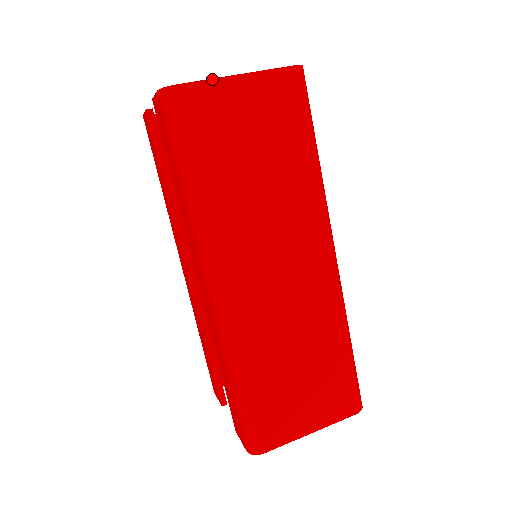
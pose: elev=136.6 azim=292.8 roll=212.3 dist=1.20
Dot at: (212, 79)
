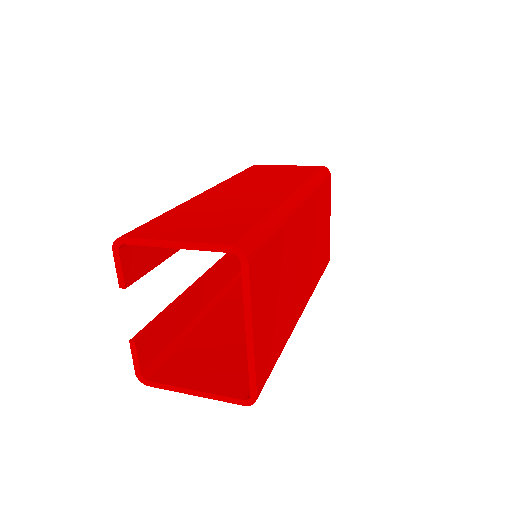
Dot at: (274, 165)
